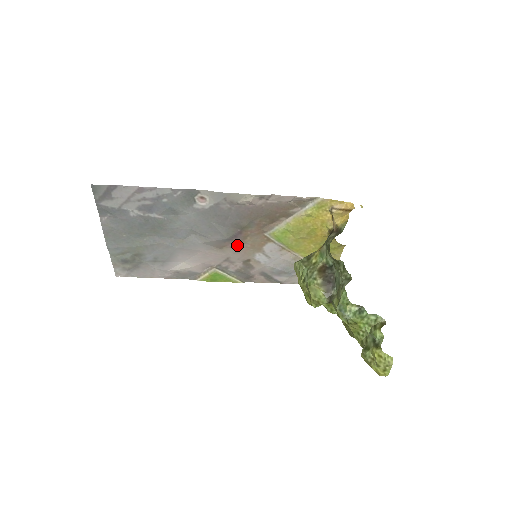
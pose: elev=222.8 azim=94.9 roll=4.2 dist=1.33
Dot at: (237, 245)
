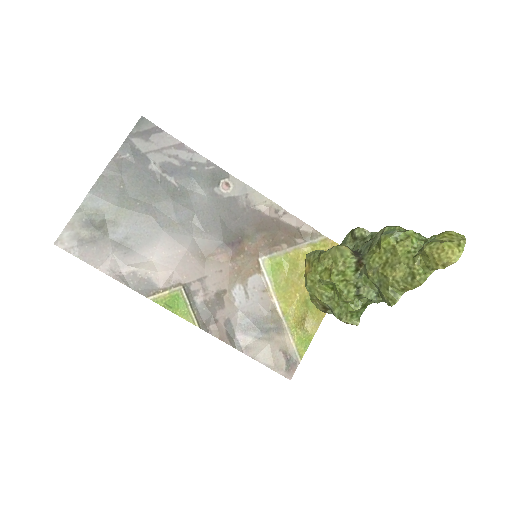
Dot at: (226, 260)
